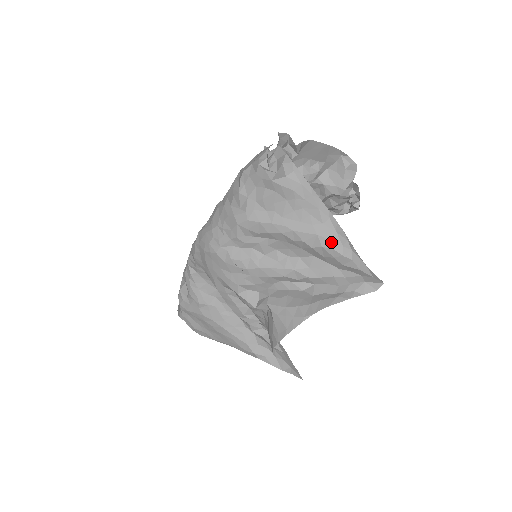
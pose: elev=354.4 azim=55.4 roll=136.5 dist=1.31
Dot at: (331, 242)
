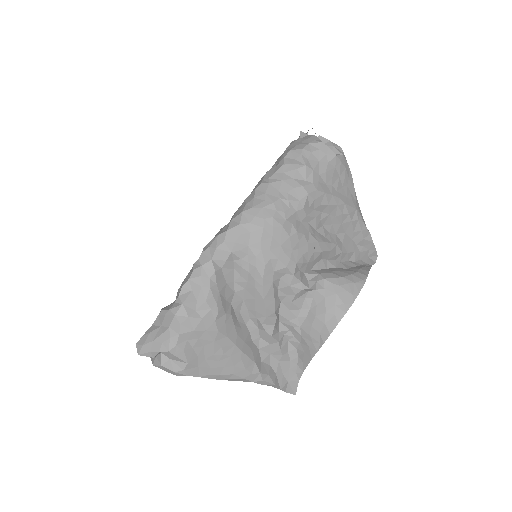
Dot at: (361, 217)
